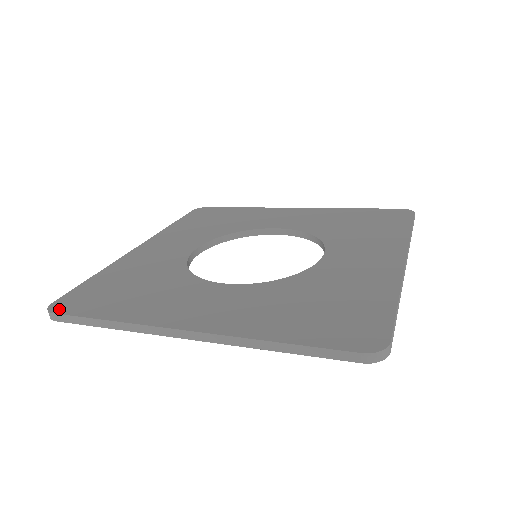
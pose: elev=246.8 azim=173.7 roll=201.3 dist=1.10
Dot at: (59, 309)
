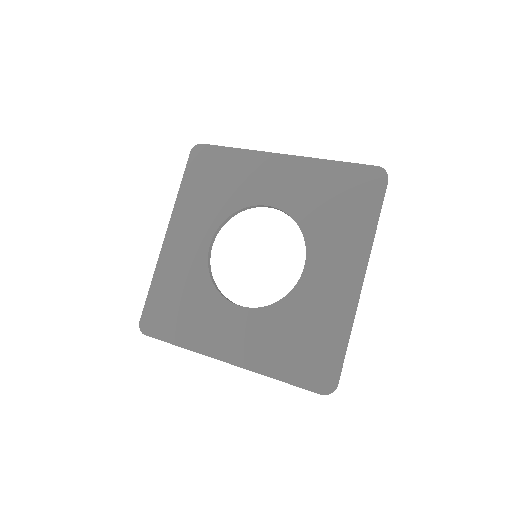
Dot at: (147, 331)
